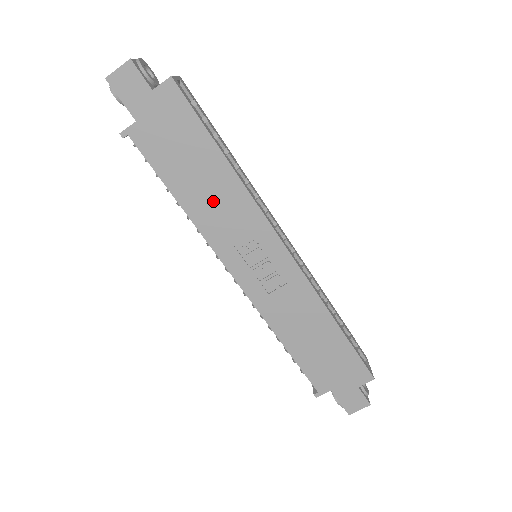
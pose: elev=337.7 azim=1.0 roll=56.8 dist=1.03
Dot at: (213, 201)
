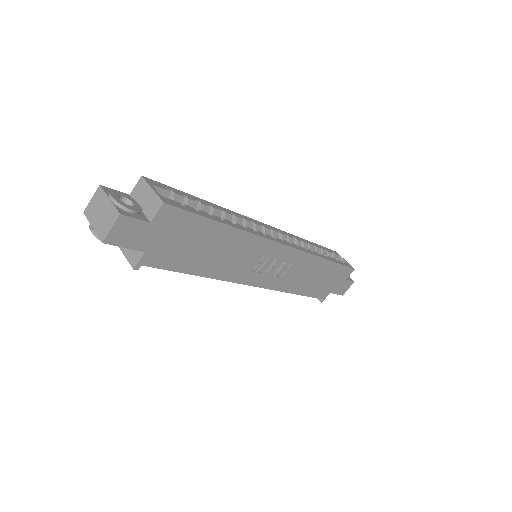
Dot at: (227, 257)
